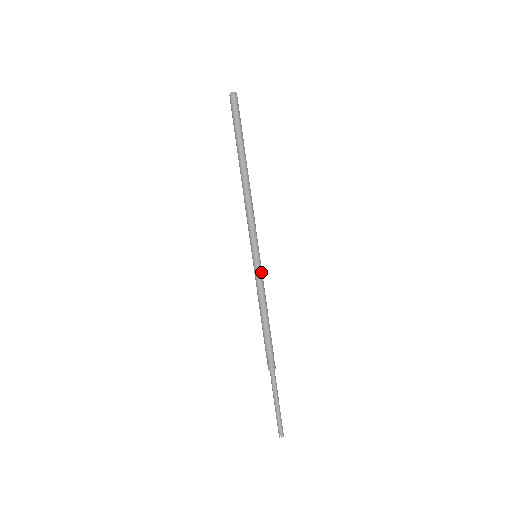
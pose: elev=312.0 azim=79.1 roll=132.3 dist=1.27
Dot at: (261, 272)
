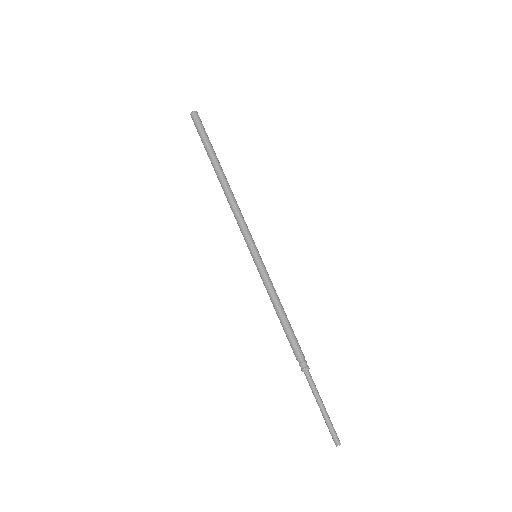
Dot at: (266, 270)
